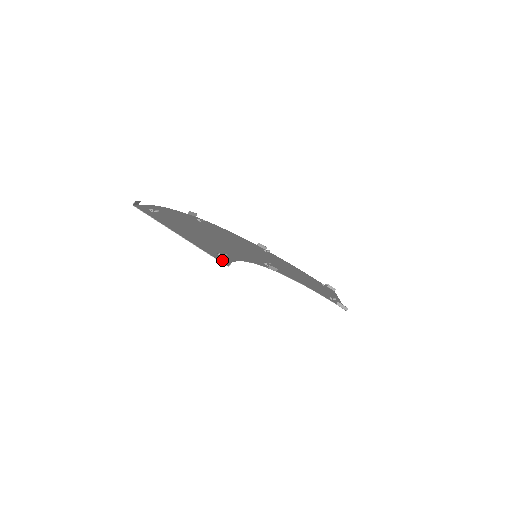
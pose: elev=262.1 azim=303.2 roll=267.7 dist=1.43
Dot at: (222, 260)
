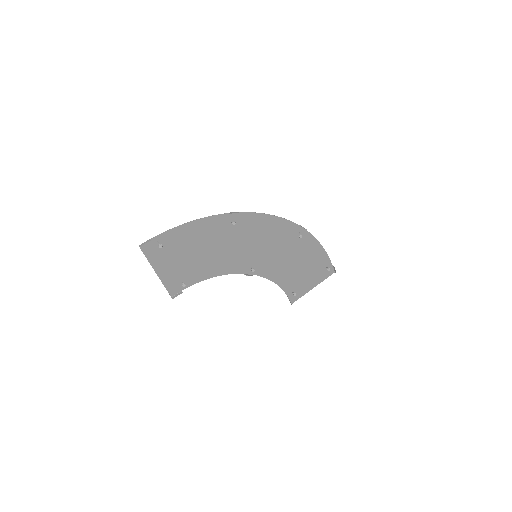
Dot at: (174, 290)
